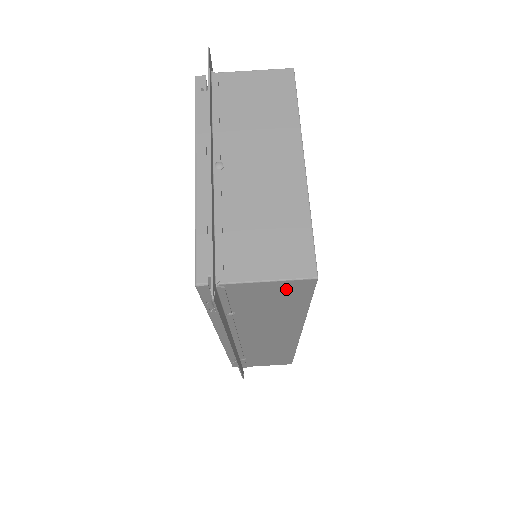
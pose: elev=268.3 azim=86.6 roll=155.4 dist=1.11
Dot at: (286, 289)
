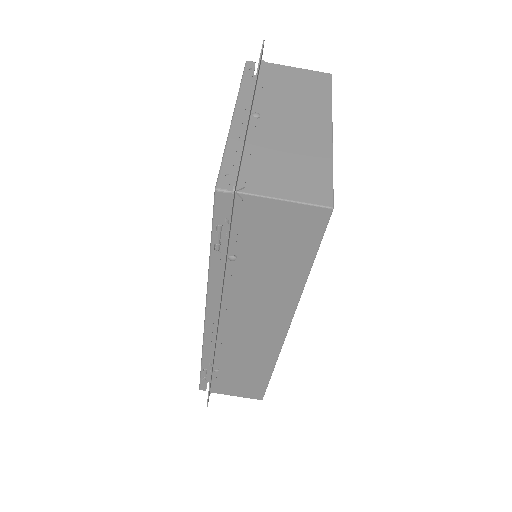
Dot at: (299, 222)
